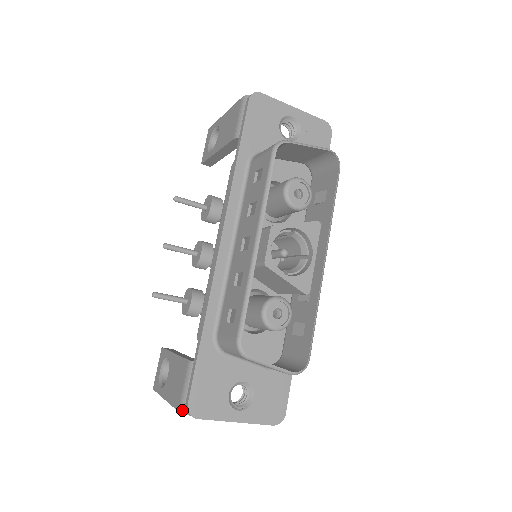
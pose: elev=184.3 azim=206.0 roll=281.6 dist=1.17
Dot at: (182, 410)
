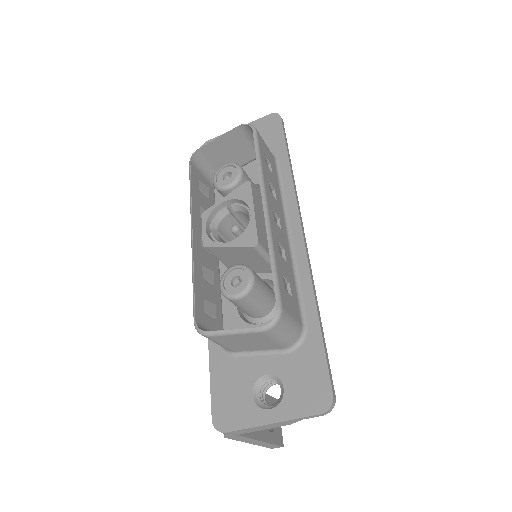
Dot at: (223, 433)
